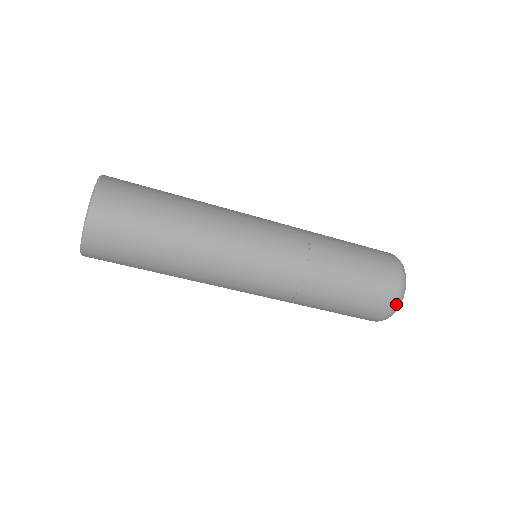
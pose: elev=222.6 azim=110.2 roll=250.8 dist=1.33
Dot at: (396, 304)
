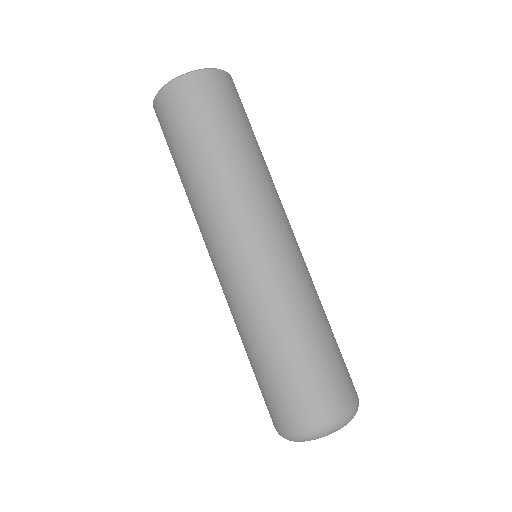
Dot at: (338, 419)
